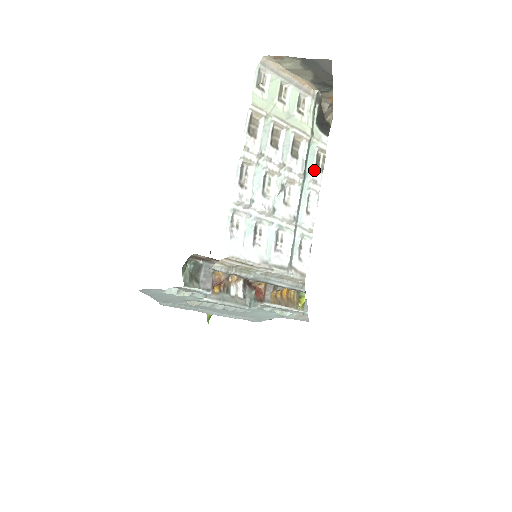
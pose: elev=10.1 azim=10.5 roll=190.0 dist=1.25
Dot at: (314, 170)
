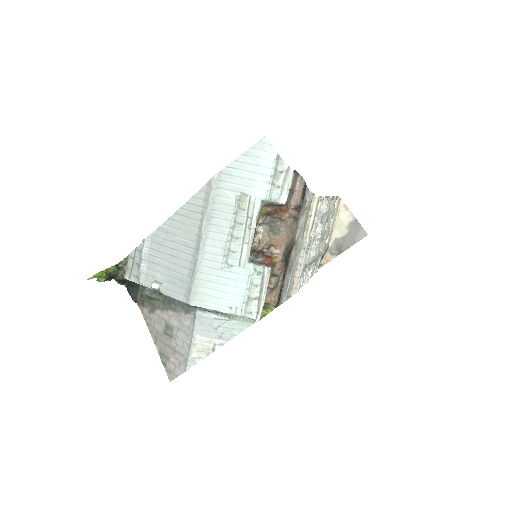
Dot at: occluded
